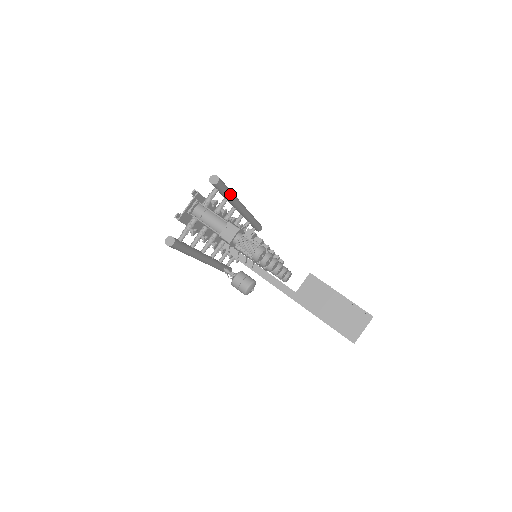
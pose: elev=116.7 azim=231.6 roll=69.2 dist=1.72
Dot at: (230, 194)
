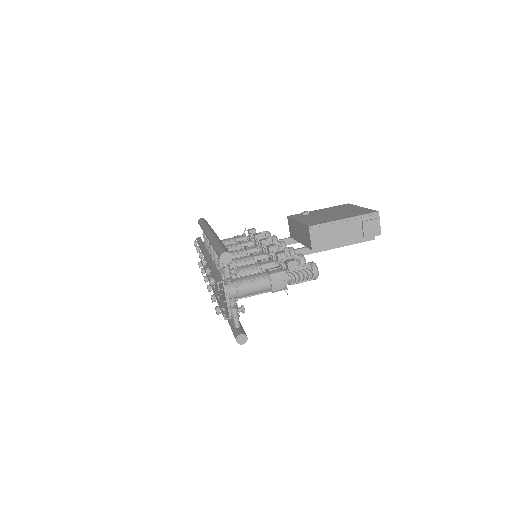
Dot at: occluded
